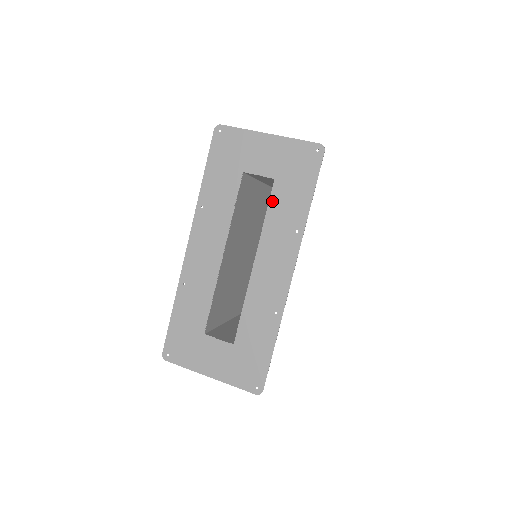
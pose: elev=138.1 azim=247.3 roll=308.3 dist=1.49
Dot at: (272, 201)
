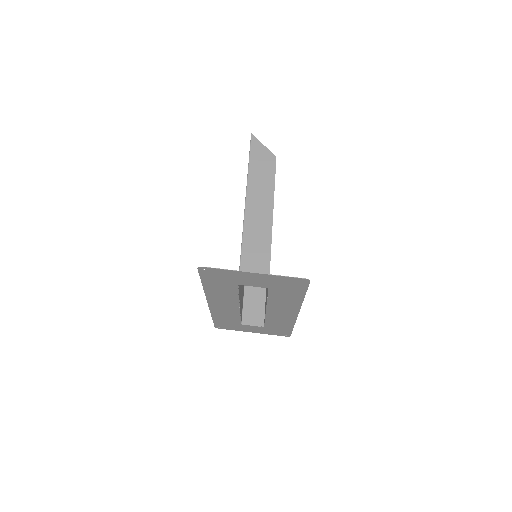
Dot at: (270, 295)
